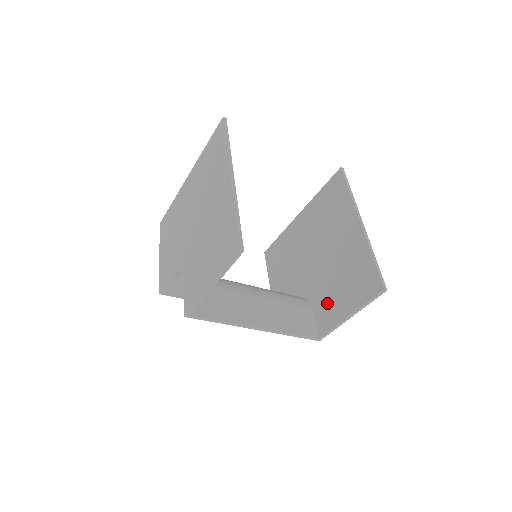
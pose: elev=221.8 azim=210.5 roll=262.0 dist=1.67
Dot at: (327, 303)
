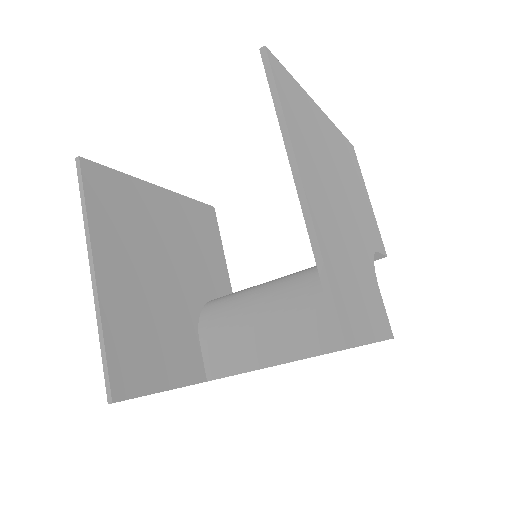
Dot at: occluded
